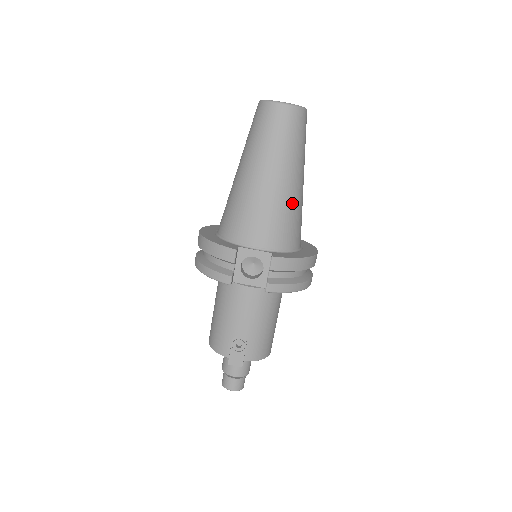
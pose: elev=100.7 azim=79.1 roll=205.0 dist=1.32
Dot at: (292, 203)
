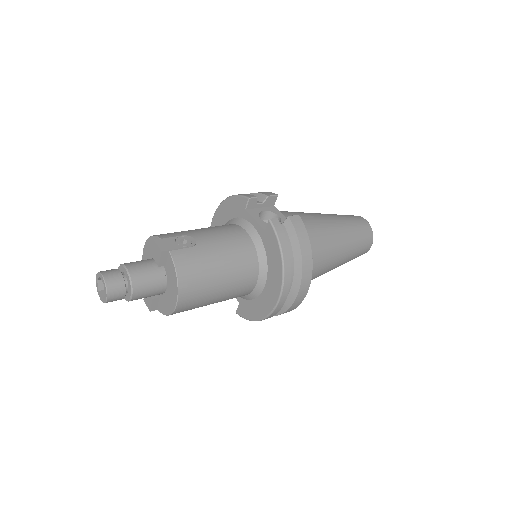
Dot at: (327, 242)
